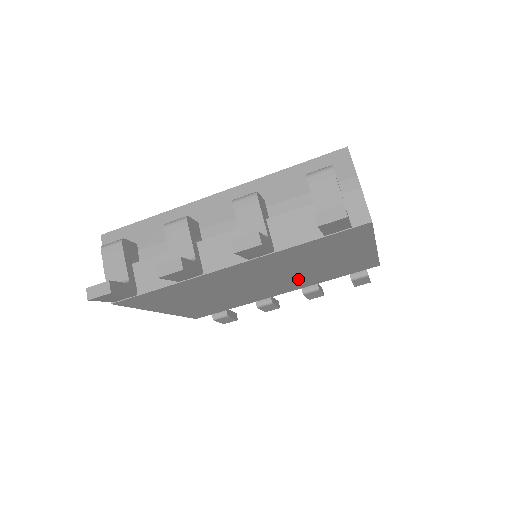
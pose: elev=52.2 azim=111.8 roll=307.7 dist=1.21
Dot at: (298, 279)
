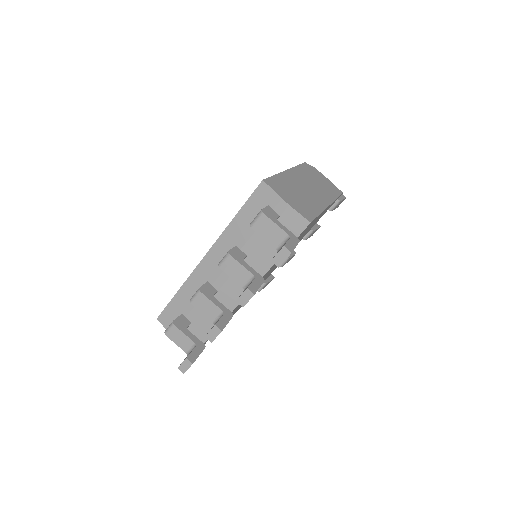
Dot at: occluded
